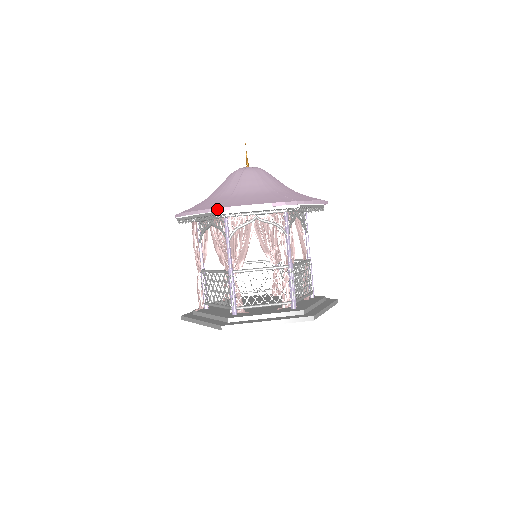
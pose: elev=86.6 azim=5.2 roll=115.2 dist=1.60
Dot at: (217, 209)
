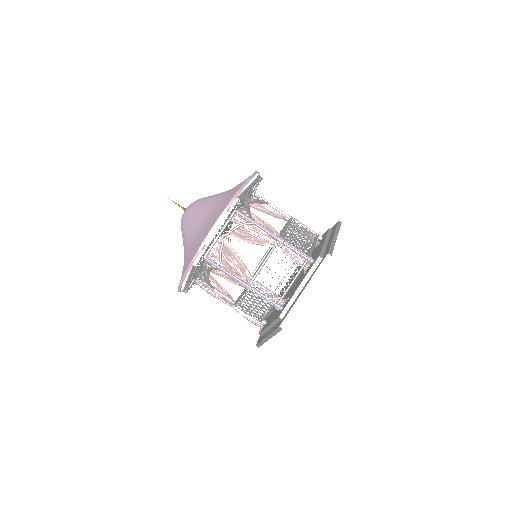
Dot at: (192, 261)
